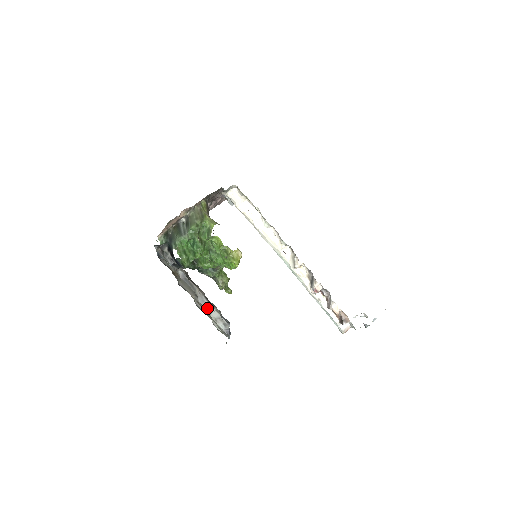
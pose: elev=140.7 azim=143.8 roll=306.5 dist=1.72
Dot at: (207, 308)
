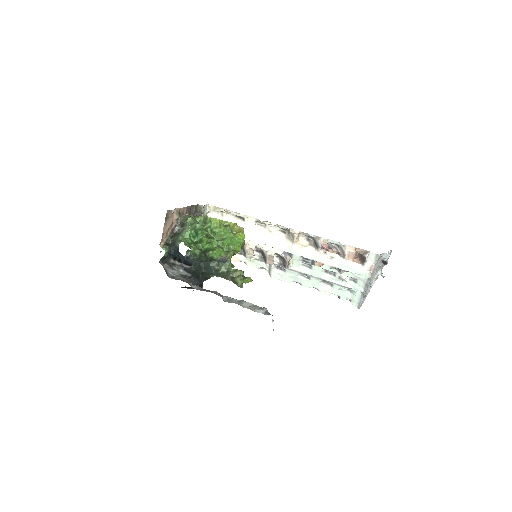
Dot at: (236, 303)
